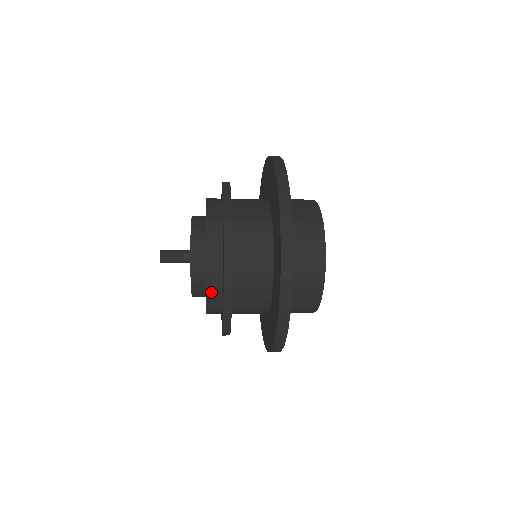
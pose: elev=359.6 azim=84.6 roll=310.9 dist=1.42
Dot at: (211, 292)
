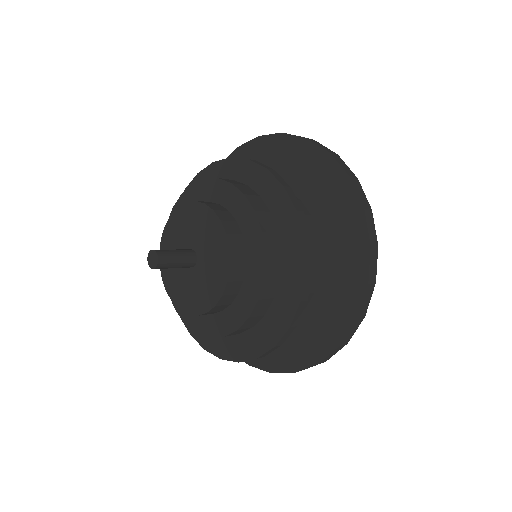
Dot at: (266, 287)
